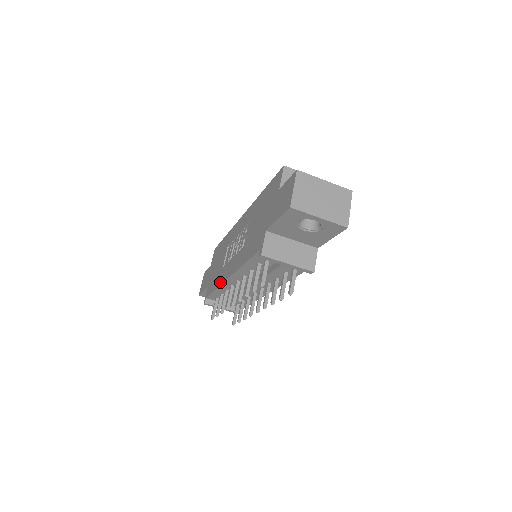
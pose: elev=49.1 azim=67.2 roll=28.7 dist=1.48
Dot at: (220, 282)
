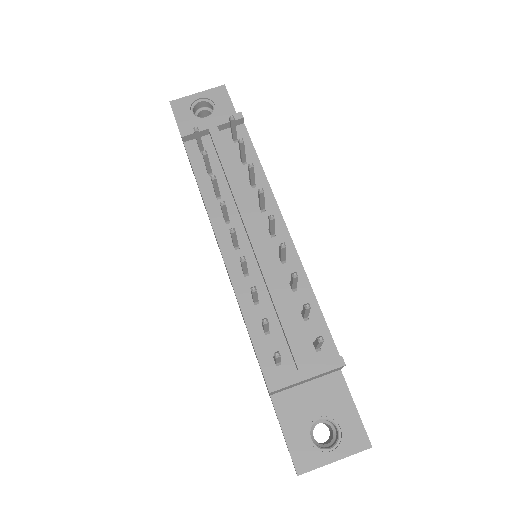
Dot at: occluded
